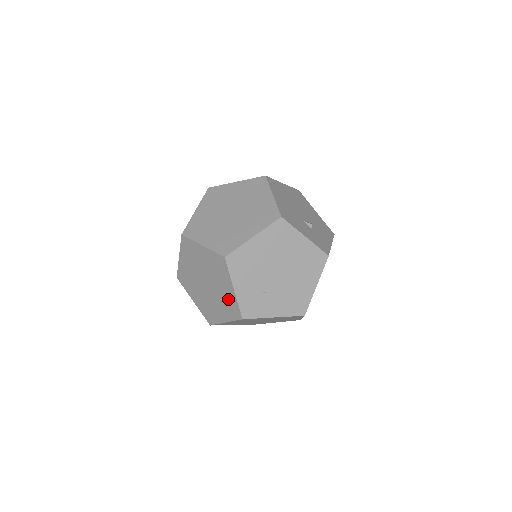
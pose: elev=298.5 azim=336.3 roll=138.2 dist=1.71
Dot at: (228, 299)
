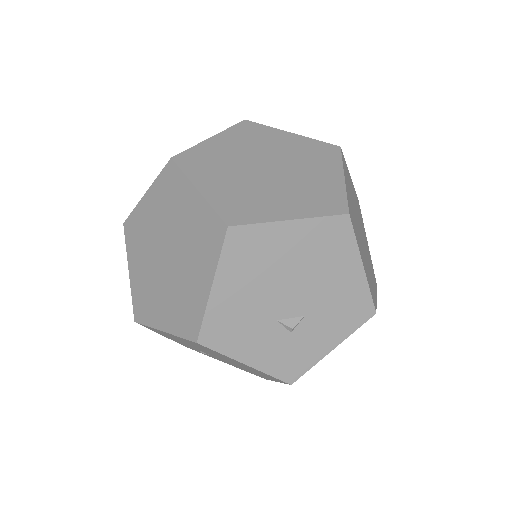
Dot at: occluded
